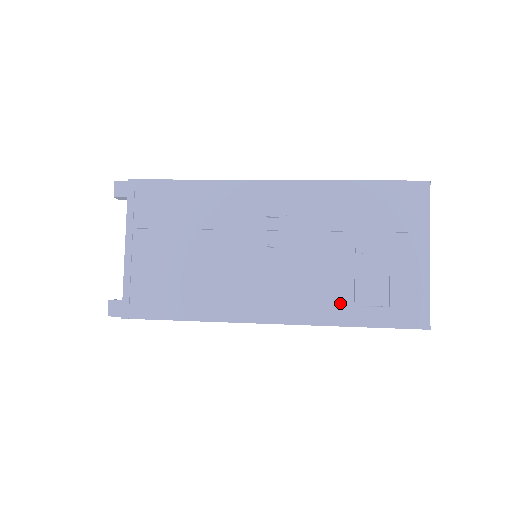
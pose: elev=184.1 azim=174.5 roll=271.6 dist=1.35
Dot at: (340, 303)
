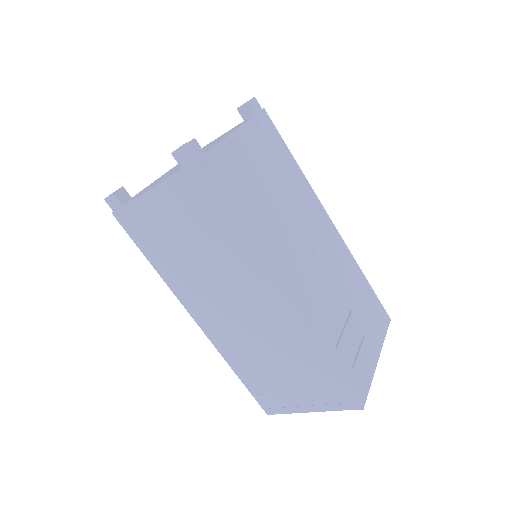
Dot at: (330, 334)
